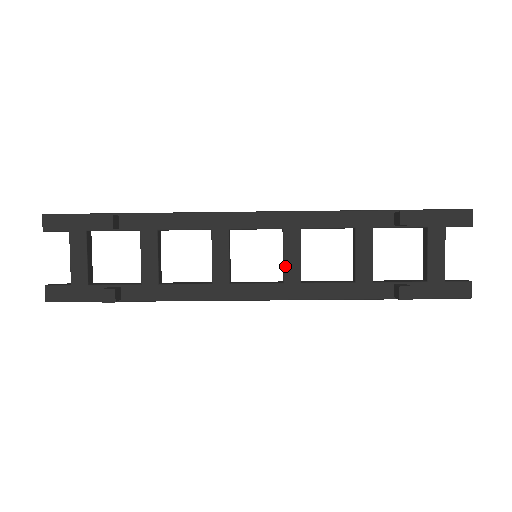
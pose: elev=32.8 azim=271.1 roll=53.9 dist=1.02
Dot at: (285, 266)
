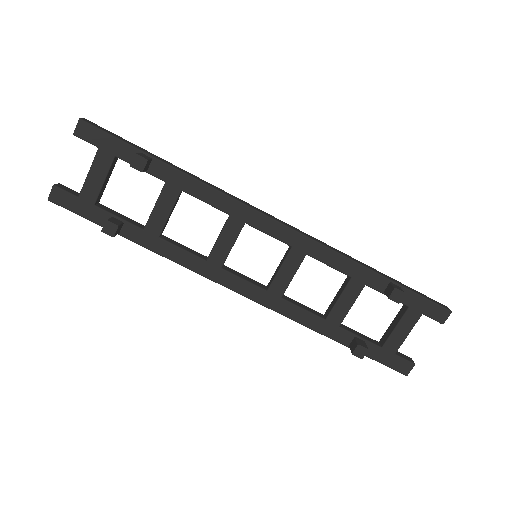
Dot at: (276, 278)
